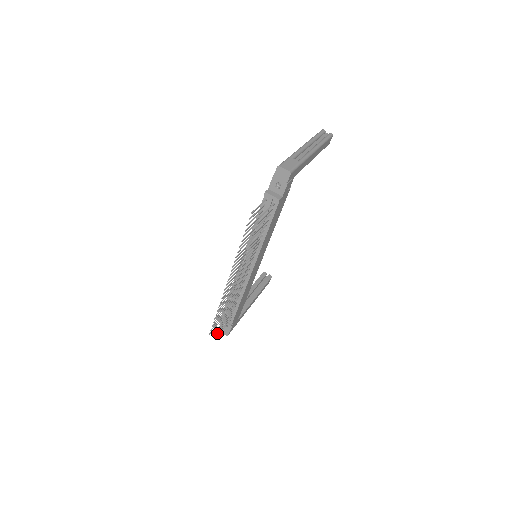
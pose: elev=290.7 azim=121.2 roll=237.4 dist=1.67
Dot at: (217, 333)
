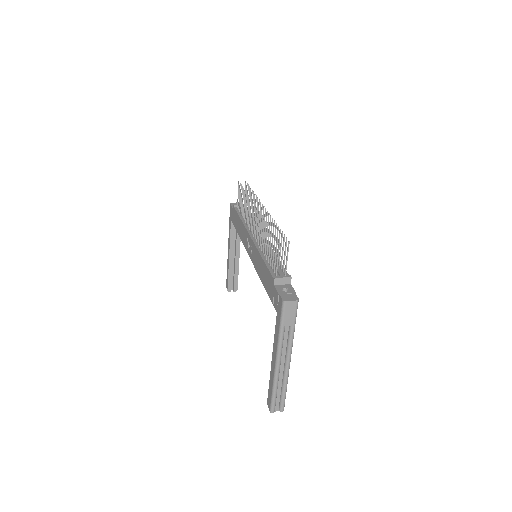
Dot at: occluded
